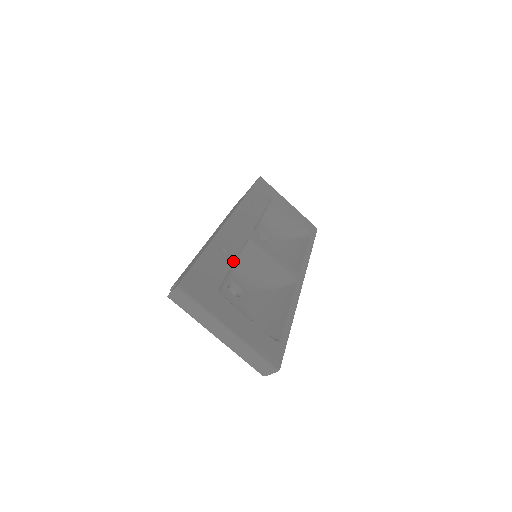
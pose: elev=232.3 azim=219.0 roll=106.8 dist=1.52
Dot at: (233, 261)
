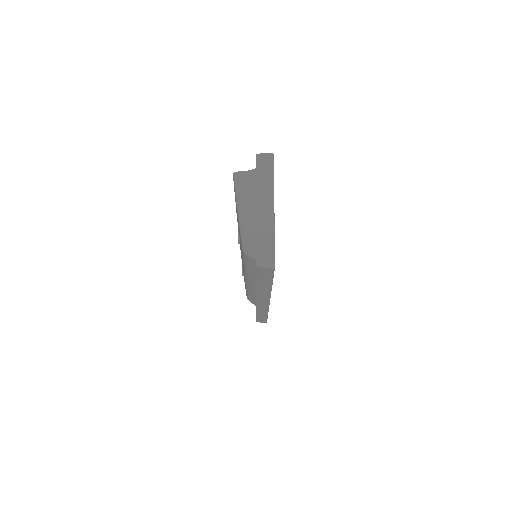
Dot at: occluded
